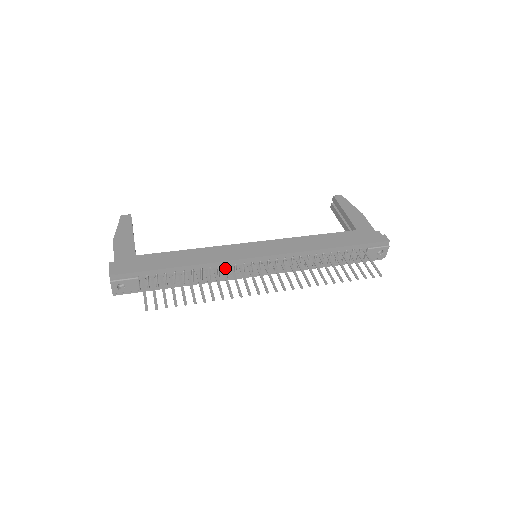
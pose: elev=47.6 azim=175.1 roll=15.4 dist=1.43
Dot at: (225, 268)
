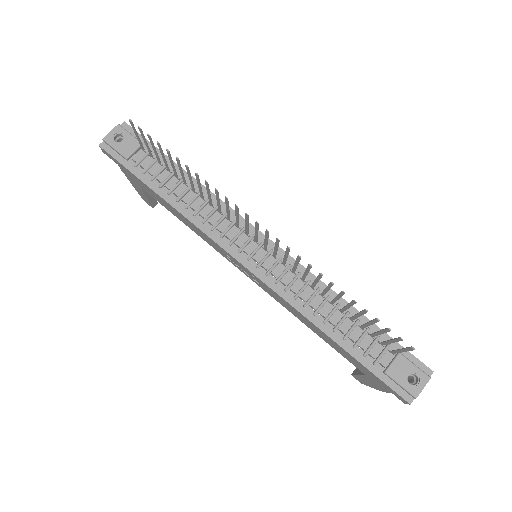
Dot at: (222, 213)
